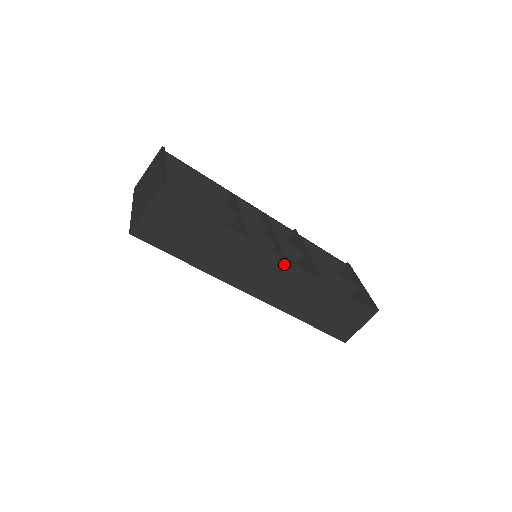
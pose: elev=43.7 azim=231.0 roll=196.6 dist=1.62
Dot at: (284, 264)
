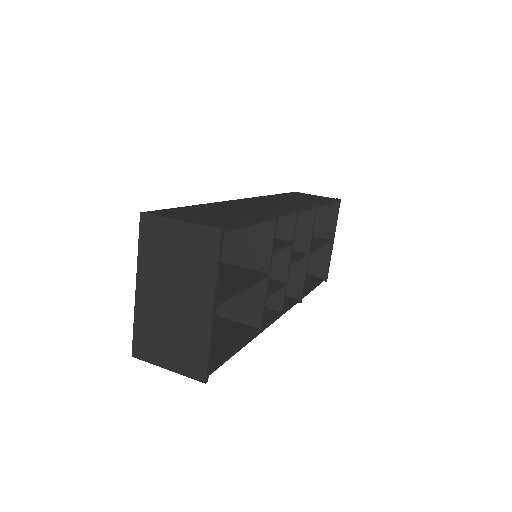
Dot at: occluded
